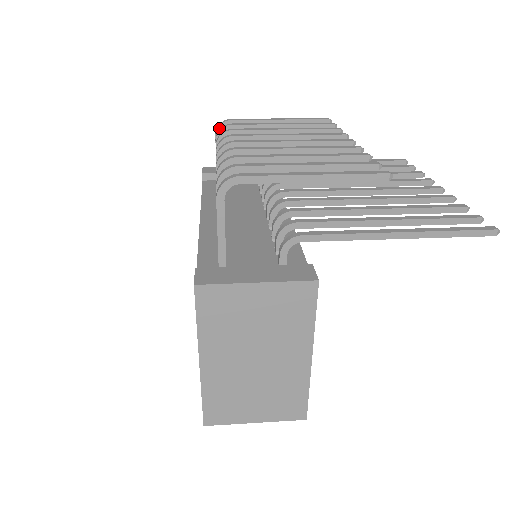
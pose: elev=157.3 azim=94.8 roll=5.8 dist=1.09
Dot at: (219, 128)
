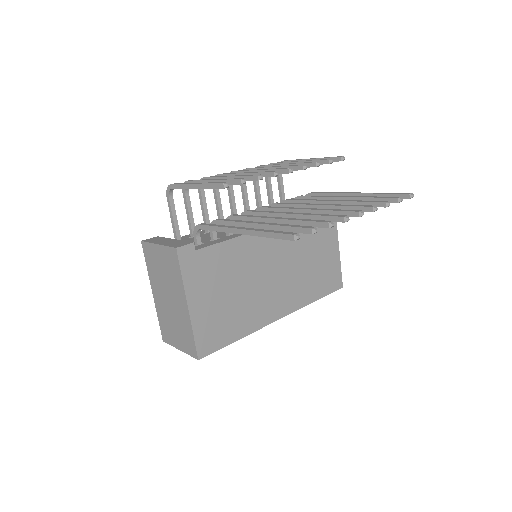
Dot at: occluded
